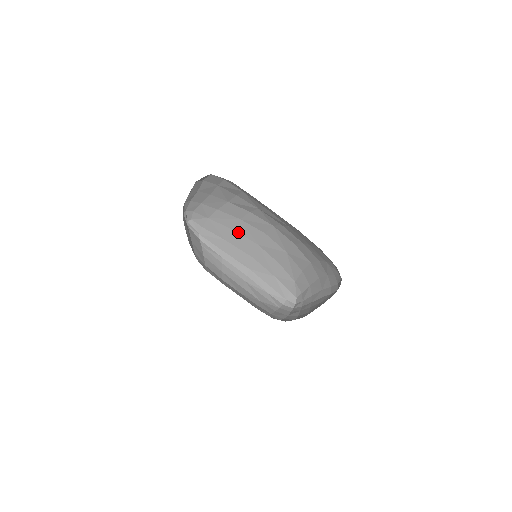
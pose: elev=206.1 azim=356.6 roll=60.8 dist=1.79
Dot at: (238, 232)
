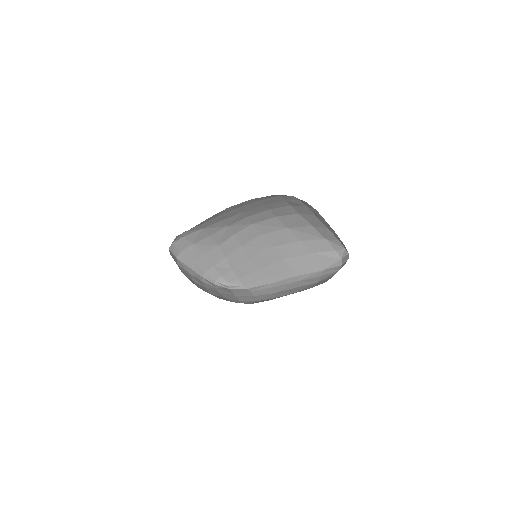
Dot at: (253, 255)
